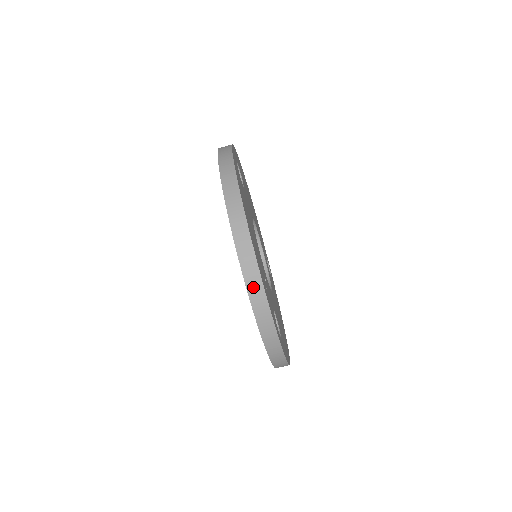
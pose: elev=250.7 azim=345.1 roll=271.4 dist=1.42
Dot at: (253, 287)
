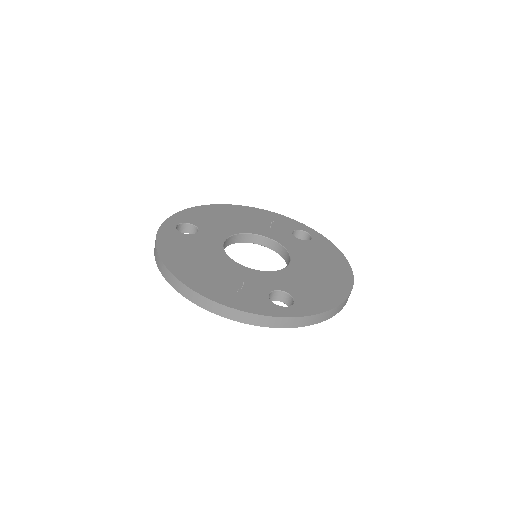
Dot at: (214, 309)
